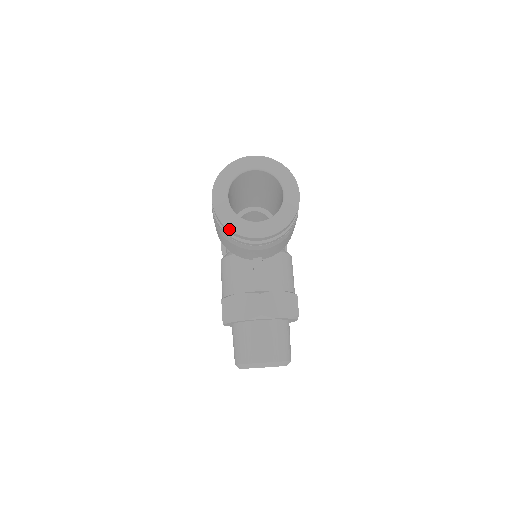
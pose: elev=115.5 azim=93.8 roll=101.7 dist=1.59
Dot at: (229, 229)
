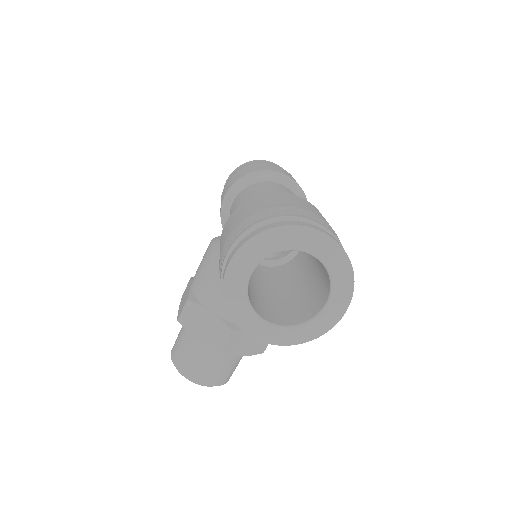
Dot at: (229, 314)
